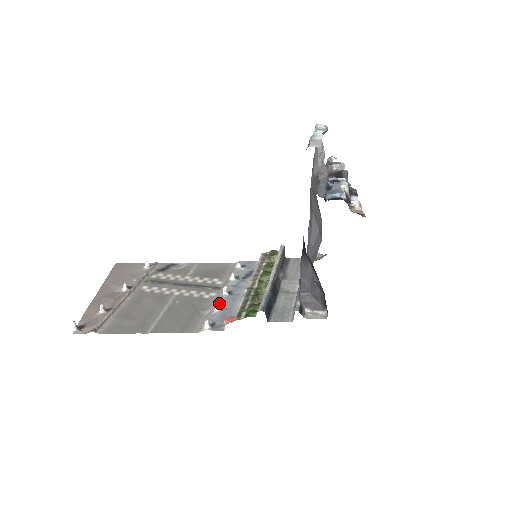
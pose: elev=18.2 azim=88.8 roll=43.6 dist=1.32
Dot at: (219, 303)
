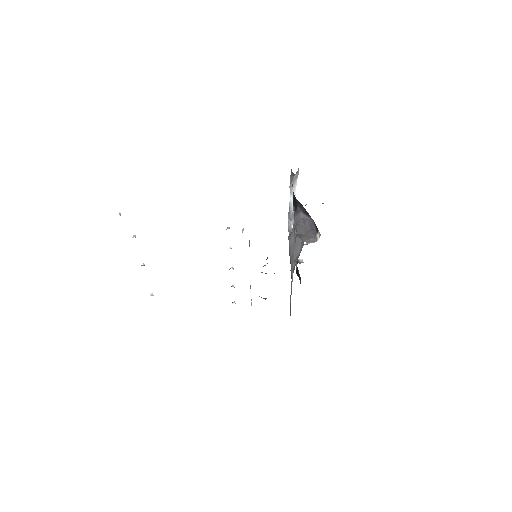
Dot at: occluded
